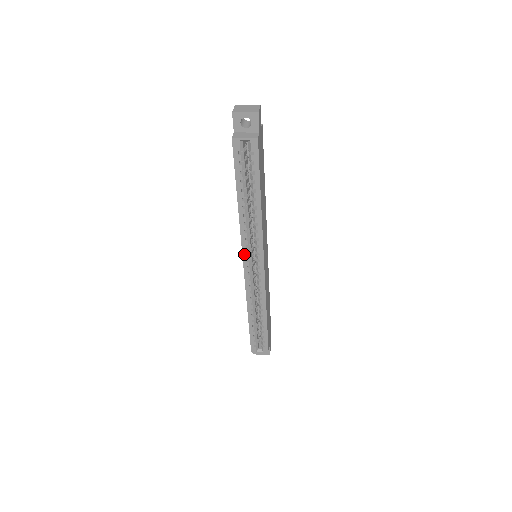
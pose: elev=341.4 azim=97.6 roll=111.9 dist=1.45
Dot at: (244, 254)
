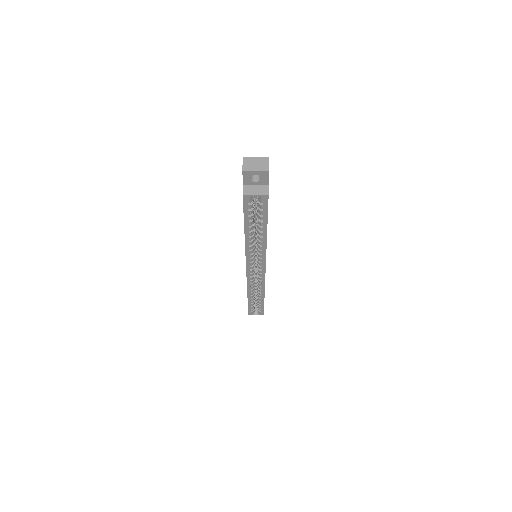
Dot at: (247, 263)
